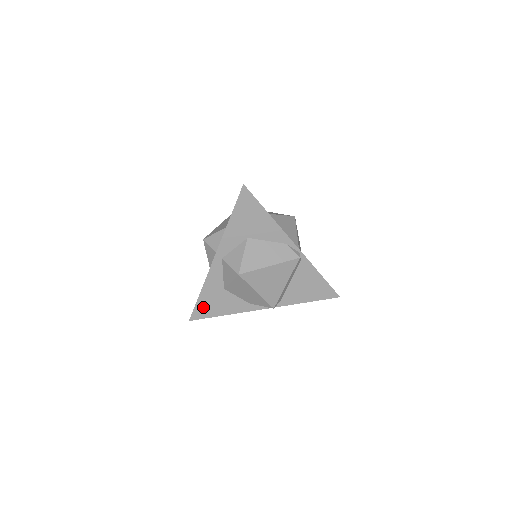
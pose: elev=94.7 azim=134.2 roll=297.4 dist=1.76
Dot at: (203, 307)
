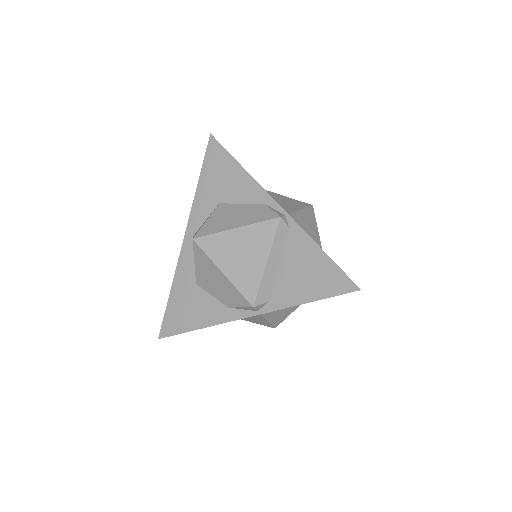
Dot at: (174, 316)
